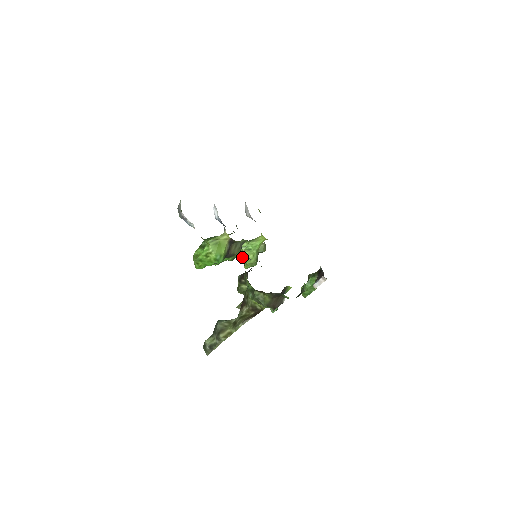
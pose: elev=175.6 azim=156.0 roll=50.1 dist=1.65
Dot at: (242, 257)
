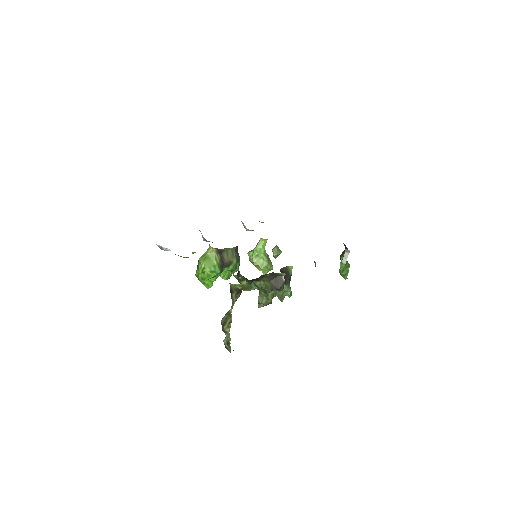
Dot at: (258, 266)
